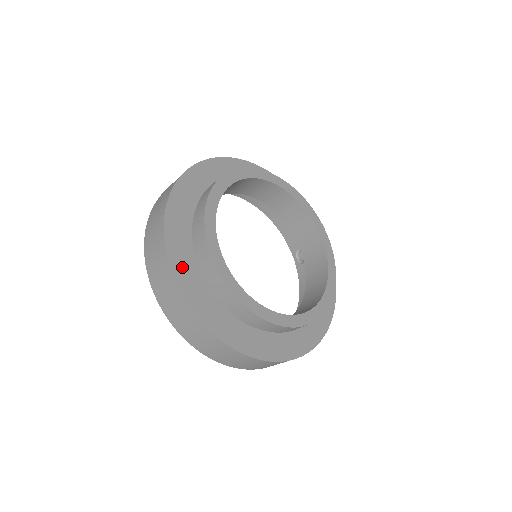
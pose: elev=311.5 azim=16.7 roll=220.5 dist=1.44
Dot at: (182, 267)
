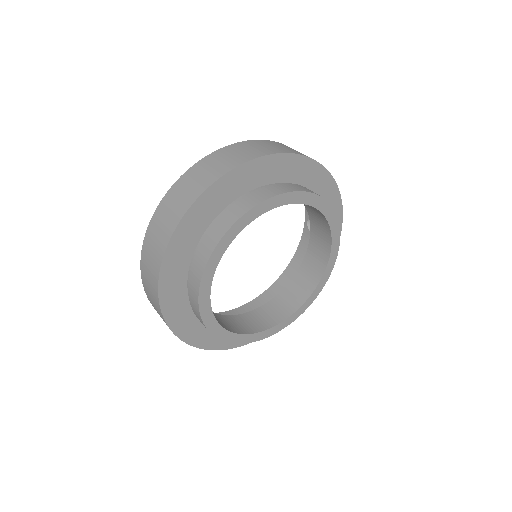
Dot at: (172, 301)
